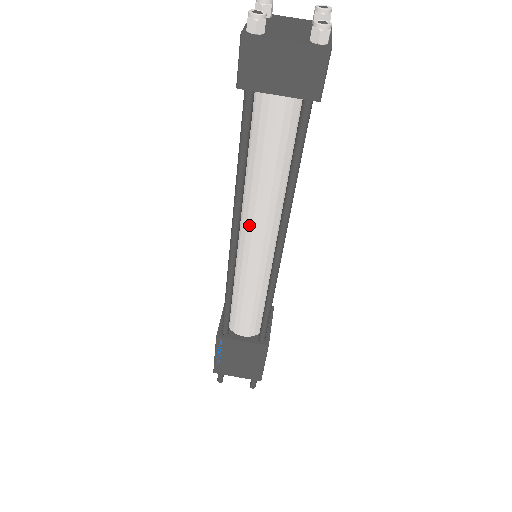
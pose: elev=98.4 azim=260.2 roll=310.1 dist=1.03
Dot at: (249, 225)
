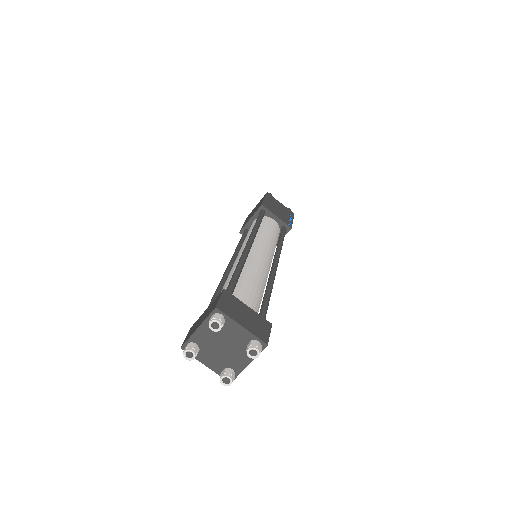
Dot at: occluded
